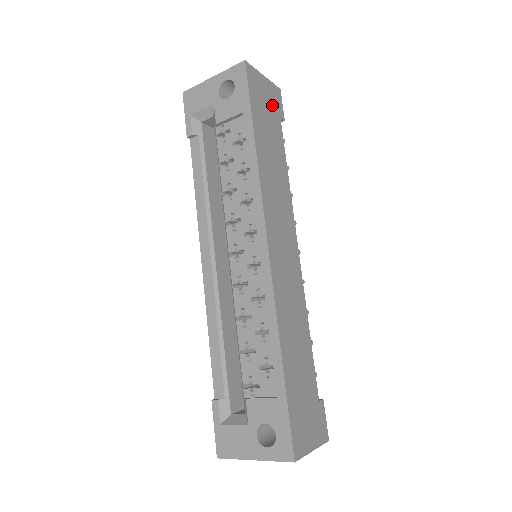
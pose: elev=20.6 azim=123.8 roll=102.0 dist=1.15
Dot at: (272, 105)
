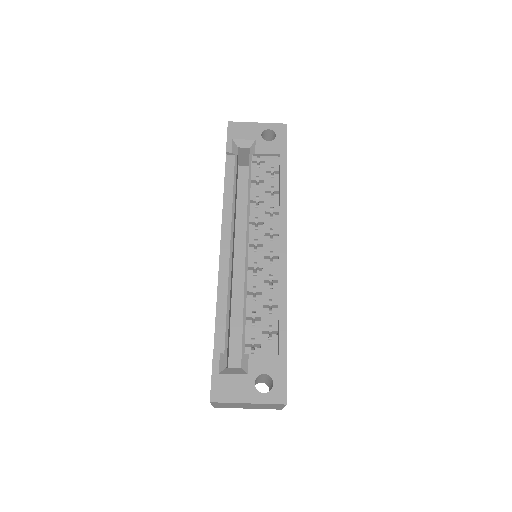
Dot at: occluded
